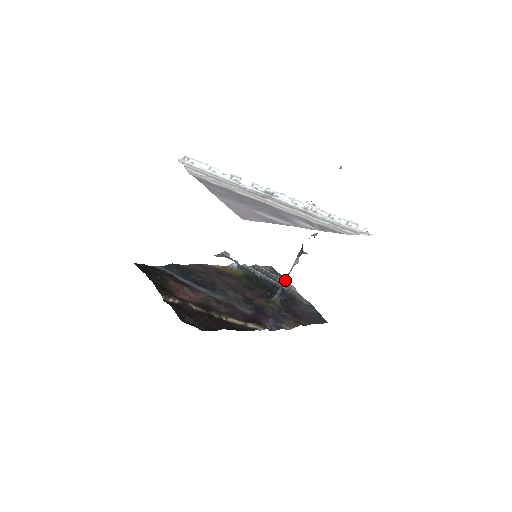
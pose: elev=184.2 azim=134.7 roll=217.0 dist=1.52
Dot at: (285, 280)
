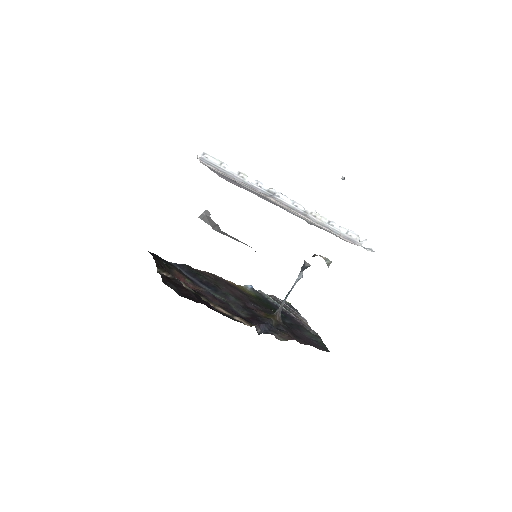
Dot at: occluded
